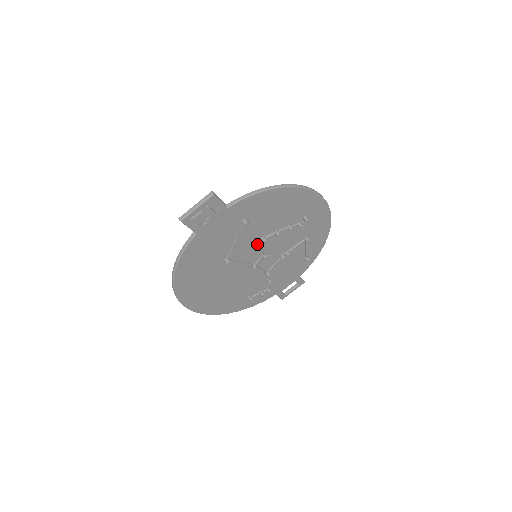
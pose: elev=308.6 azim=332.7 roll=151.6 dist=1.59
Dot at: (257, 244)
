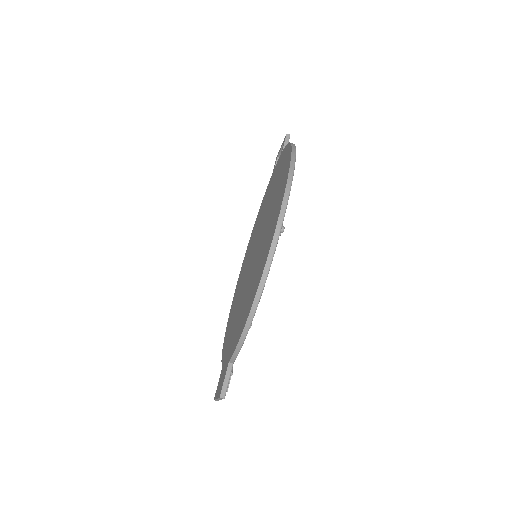
Dot at: occluded
